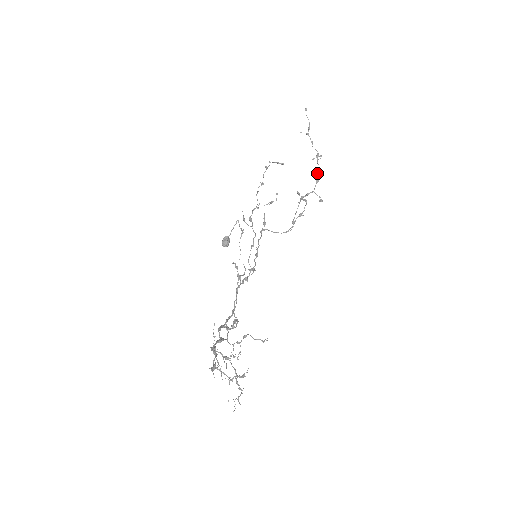
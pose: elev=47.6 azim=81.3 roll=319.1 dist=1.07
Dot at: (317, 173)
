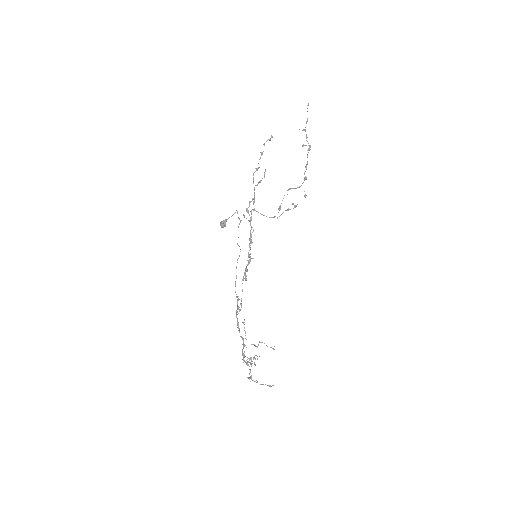
Dot at: (306, 167)
